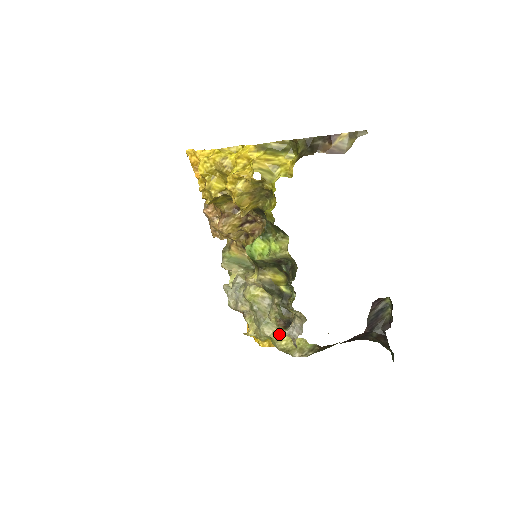
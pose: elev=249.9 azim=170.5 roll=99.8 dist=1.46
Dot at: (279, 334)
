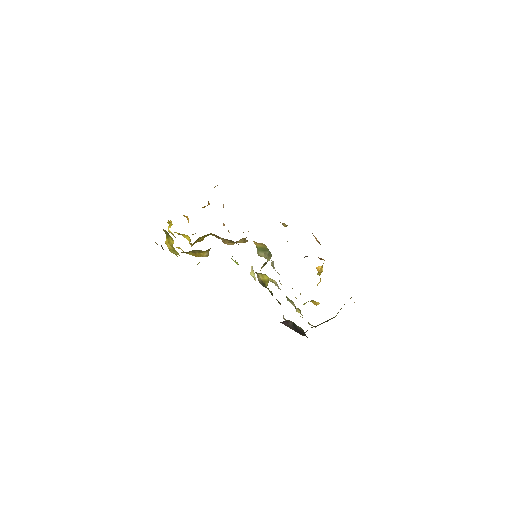
Dot at: (296, 309)
